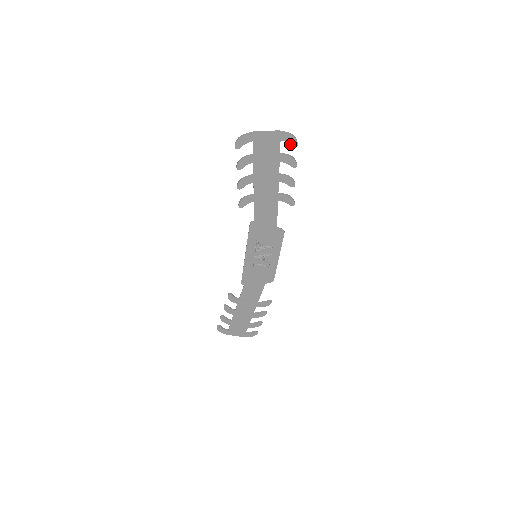
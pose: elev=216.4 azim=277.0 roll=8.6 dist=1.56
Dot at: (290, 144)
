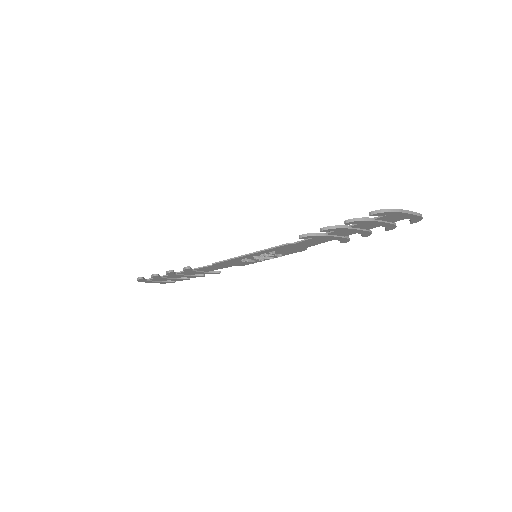
Dot at: (411, 222)
